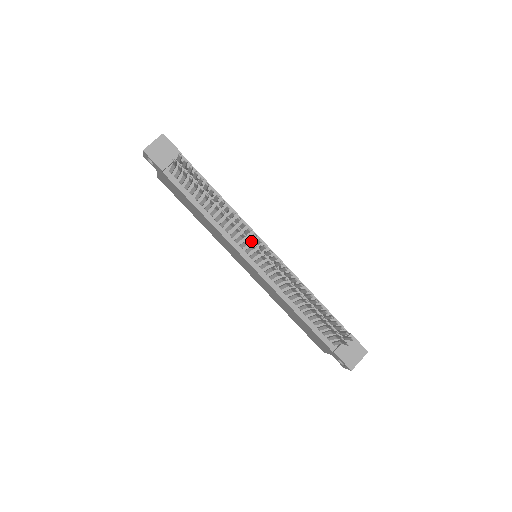
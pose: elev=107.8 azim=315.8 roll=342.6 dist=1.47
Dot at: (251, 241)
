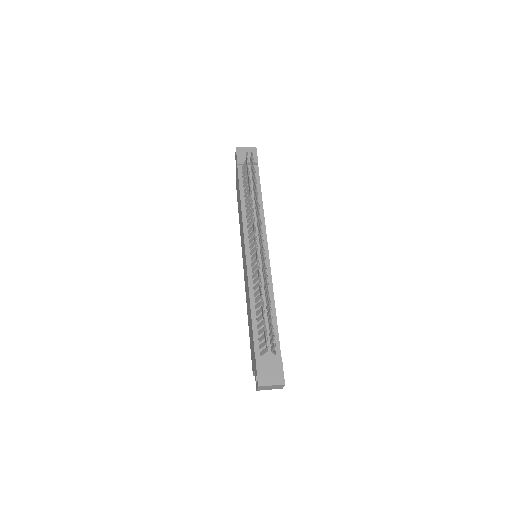
Dot at: occluded
